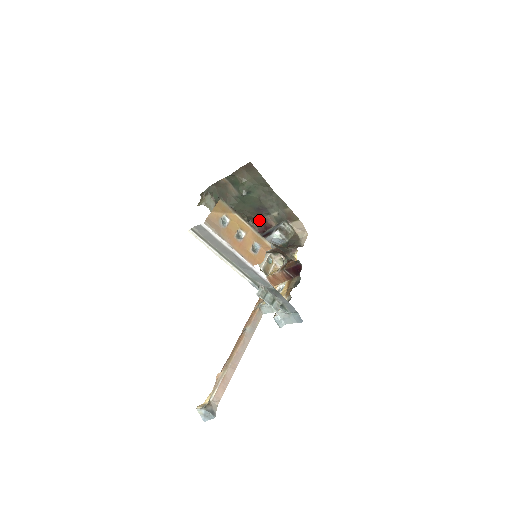
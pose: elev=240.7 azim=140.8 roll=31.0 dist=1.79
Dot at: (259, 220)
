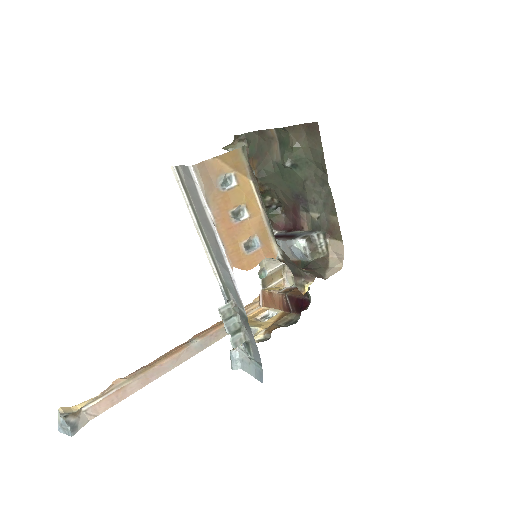
Dot at: (291, 212)
